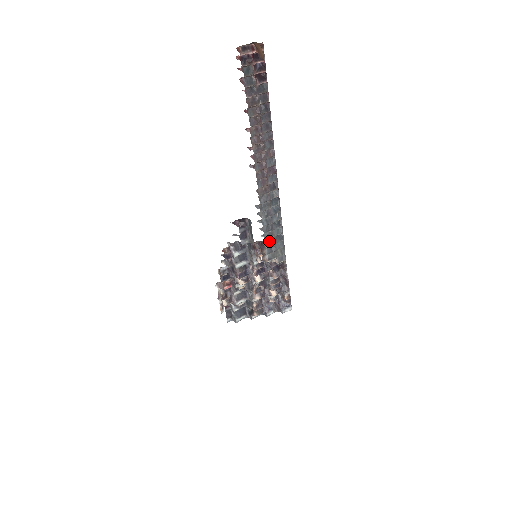
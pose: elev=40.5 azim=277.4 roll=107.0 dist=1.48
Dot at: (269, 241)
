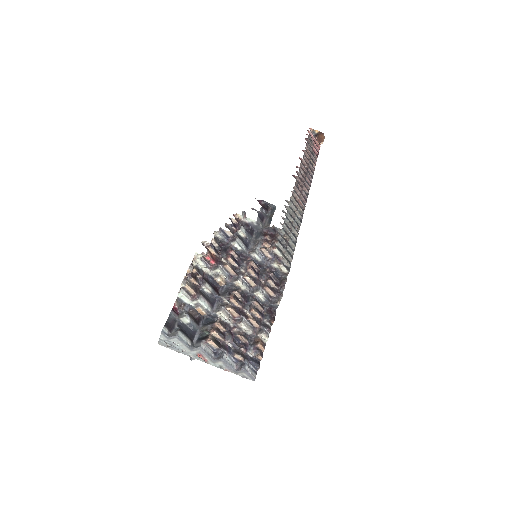
Dot at: (283, 238)
